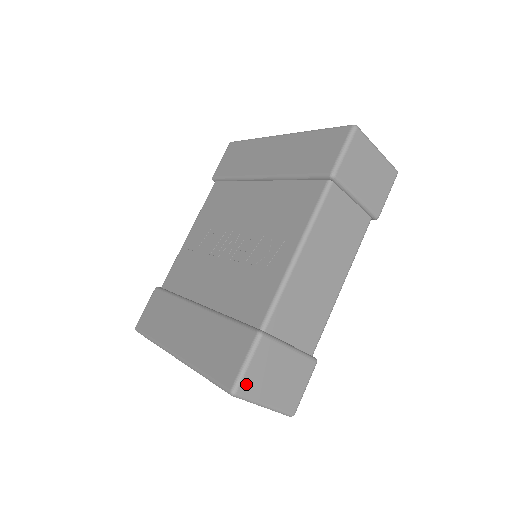
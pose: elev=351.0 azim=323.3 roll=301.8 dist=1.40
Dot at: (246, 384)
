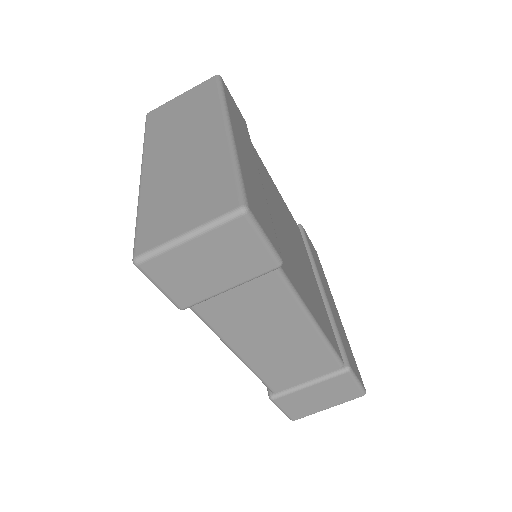
Dot at: (295, 415)
